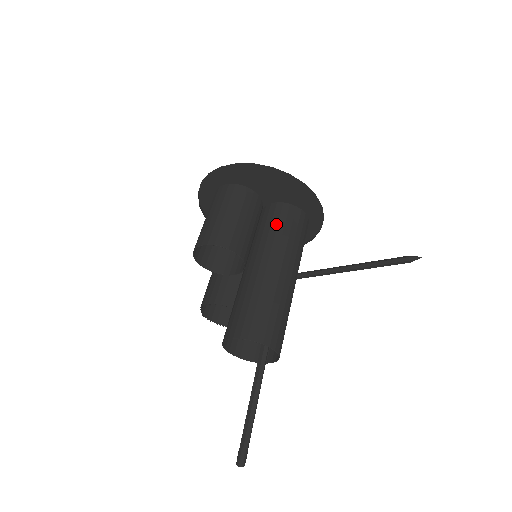
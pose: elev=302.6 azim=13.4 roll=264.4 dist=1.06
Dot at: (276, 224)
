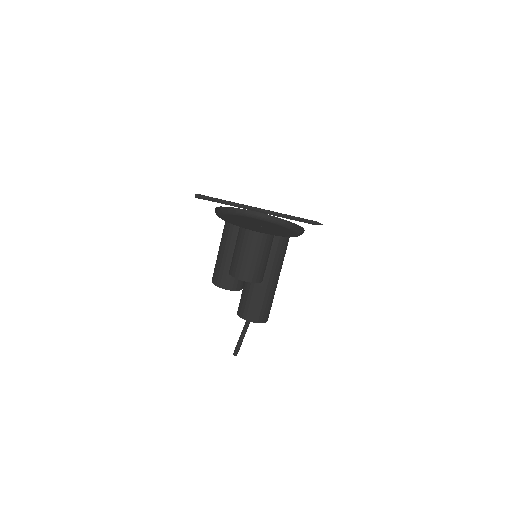
Dot at: (280, 250)
